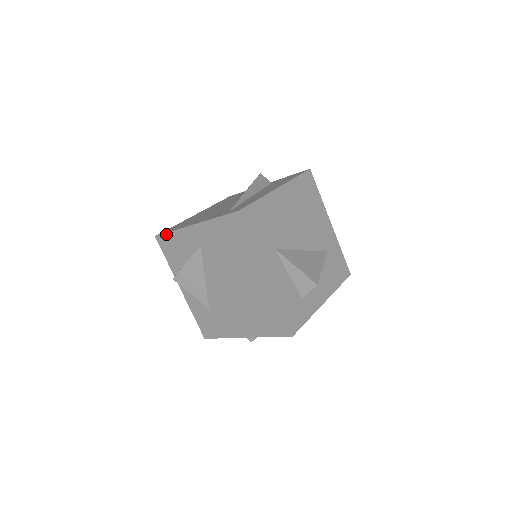
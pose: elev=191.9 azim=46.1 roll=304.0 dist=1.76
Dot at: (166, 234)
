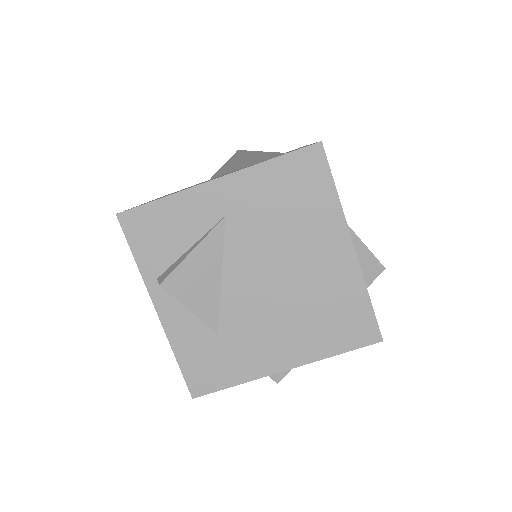
Dot at: (147, 205)
